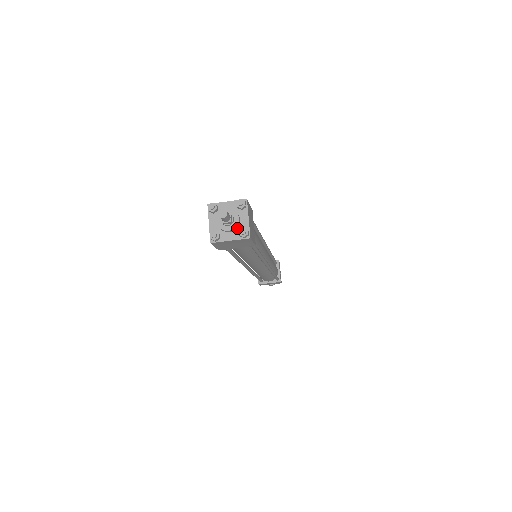
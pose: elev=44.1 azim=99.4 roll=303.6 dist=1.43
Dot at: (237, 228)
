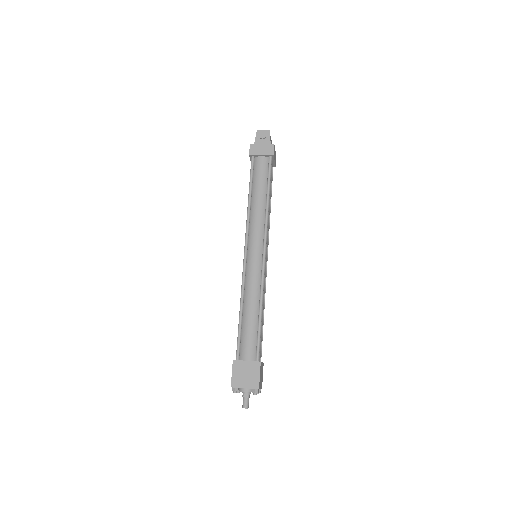
Dot at: occluded
